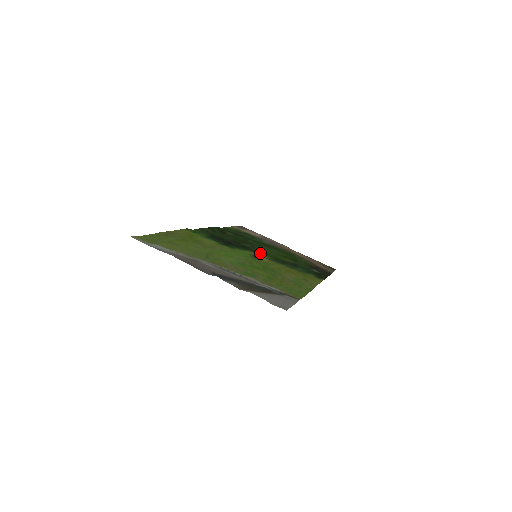
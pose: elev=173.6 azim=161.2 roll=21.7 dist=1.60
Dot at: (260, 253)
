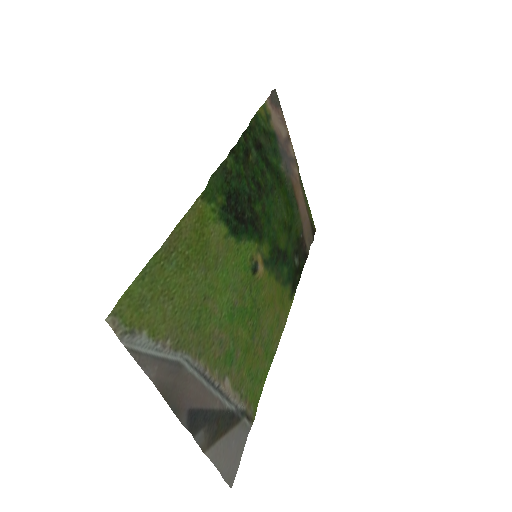
Dot at: (264, 237)
